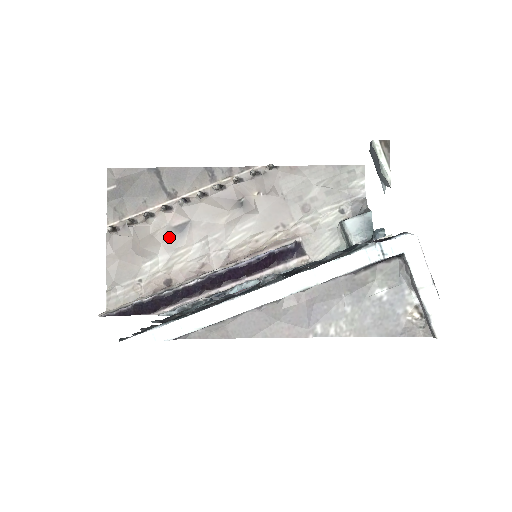
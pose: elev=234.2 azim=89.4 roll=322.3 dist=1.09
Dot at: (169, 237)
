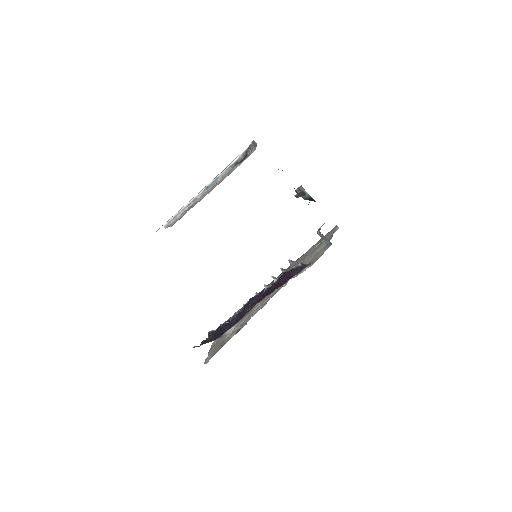
Dot at: occluded
